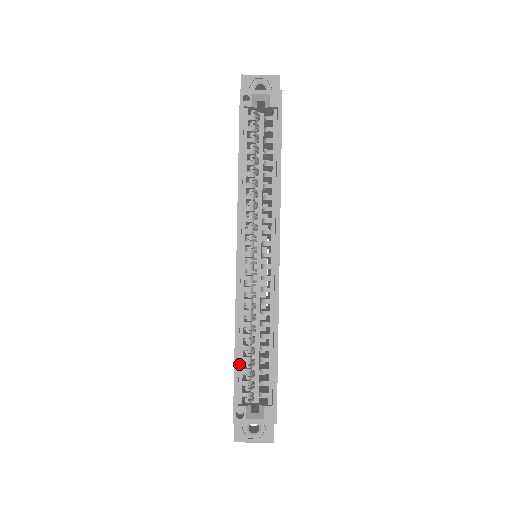
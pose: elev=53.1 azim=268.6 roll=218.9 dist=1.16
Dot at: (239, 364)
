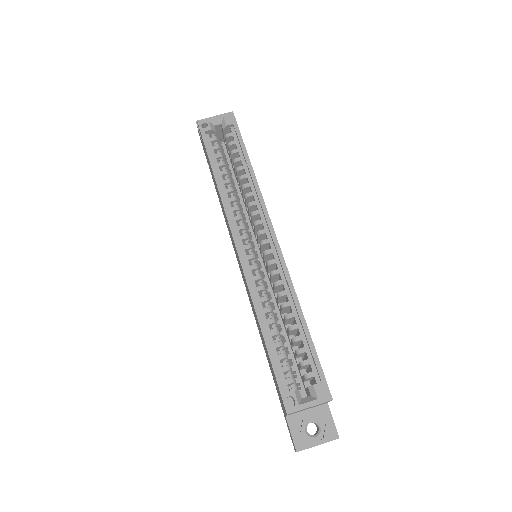
Dot at: (272, 351)
